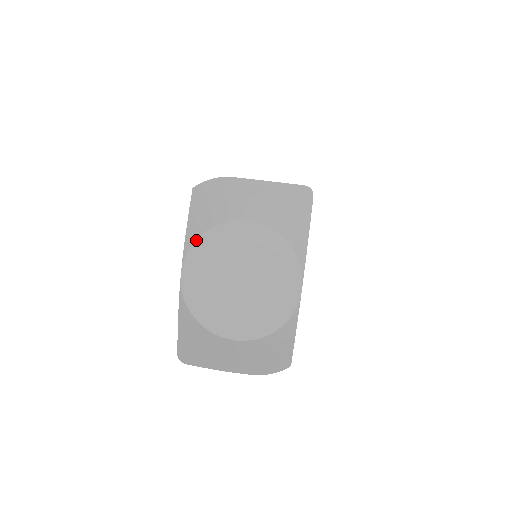
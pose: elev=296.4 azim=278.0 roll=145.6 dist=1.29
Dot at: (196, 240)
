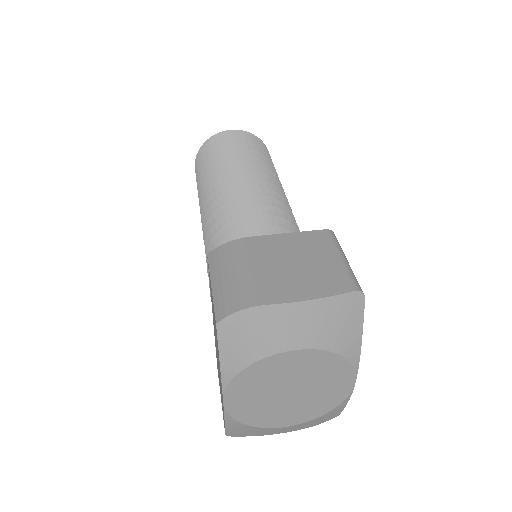
Dot at: (236, 376)
